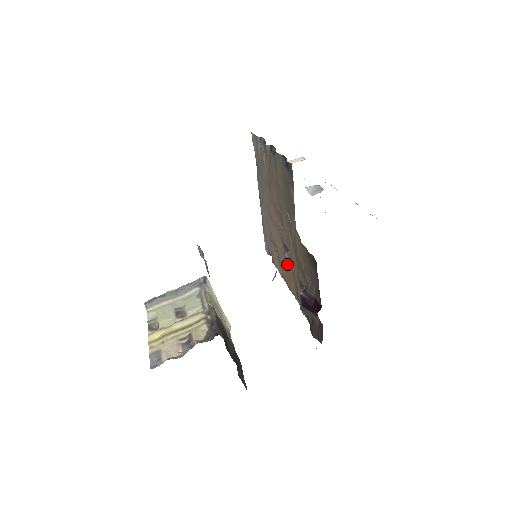
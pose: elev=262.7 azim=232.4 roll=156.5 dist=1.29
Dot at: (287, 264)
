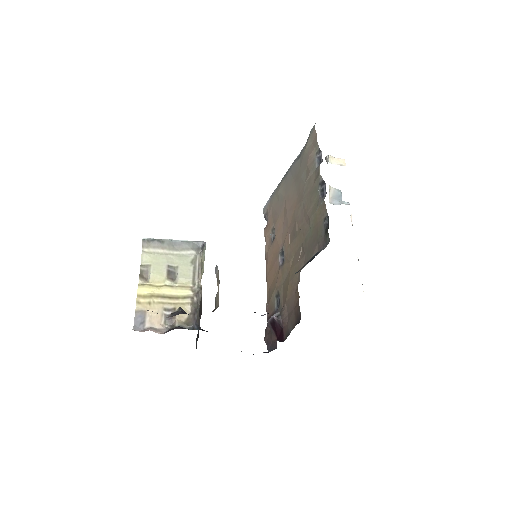
Dot at: (276, 263)
